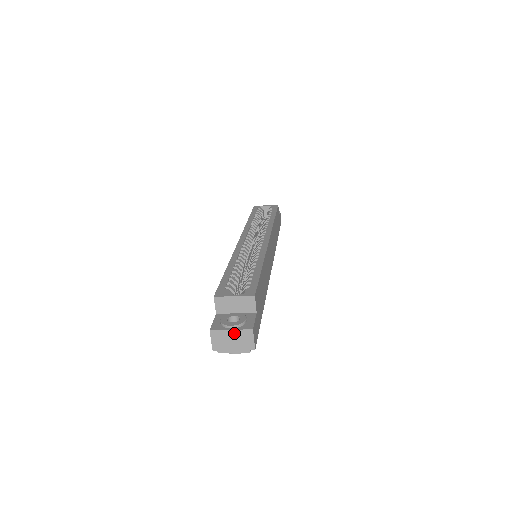
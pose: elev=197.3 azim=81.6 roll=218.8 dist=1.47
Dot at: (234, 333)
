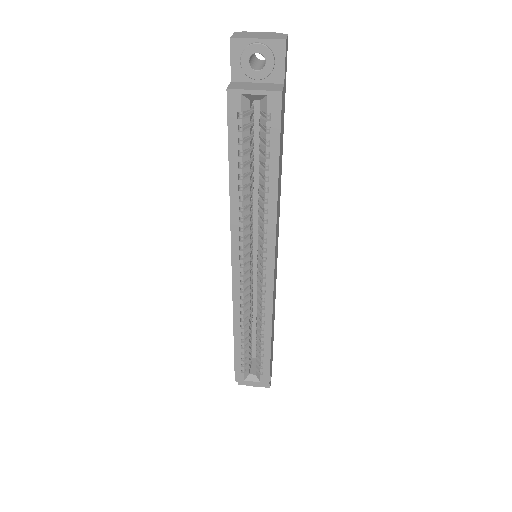
Dot at: occluded
